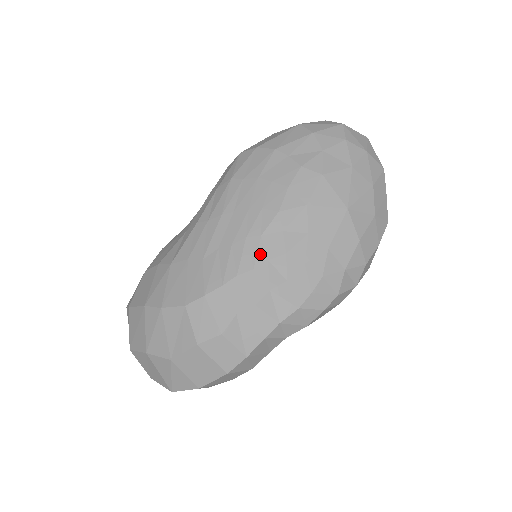
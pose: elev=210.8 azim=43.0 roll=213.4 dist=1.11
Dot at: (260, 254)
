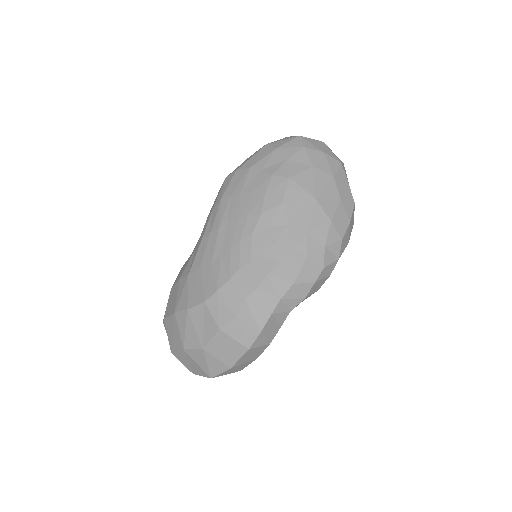
Dot at: (254, 249)
